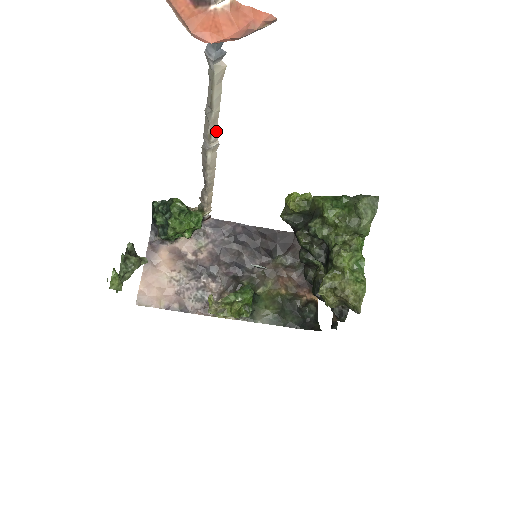
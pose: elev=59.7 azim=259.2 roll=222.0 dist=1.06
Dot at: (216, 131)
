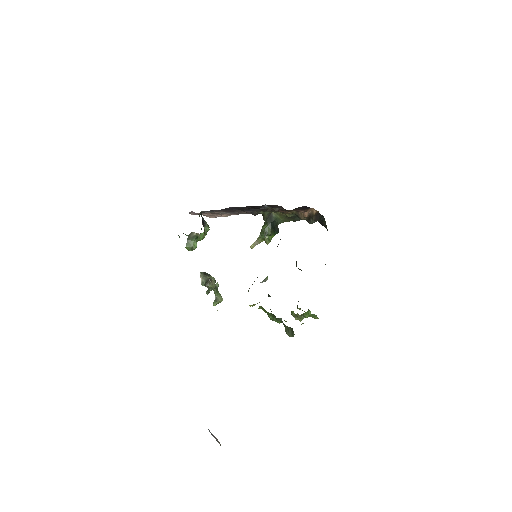
Dot at: occluded
